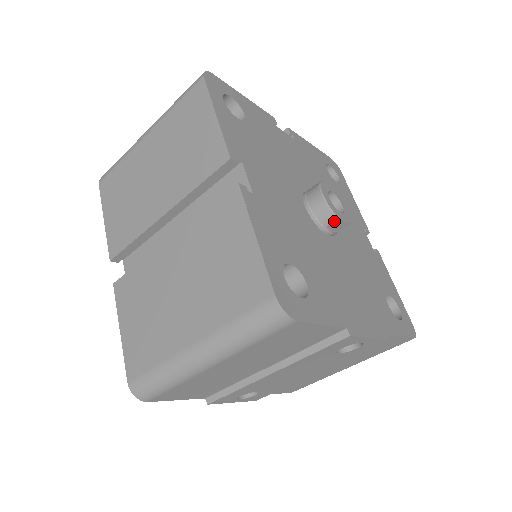
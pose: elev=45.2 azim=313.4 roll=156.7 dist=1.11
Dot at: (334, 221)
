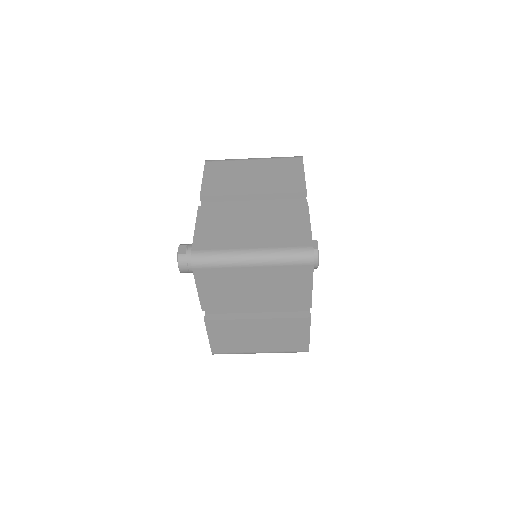
Dot at: occluded
